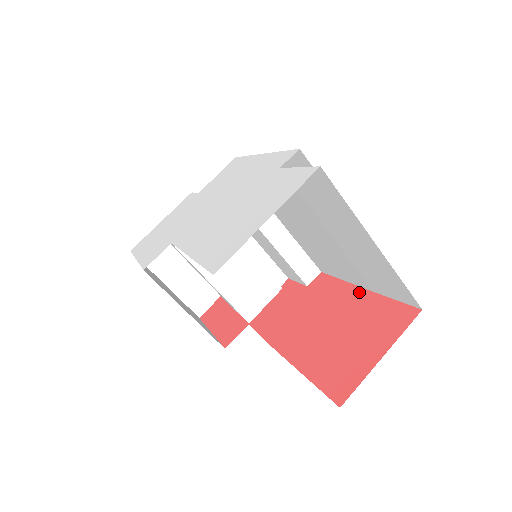
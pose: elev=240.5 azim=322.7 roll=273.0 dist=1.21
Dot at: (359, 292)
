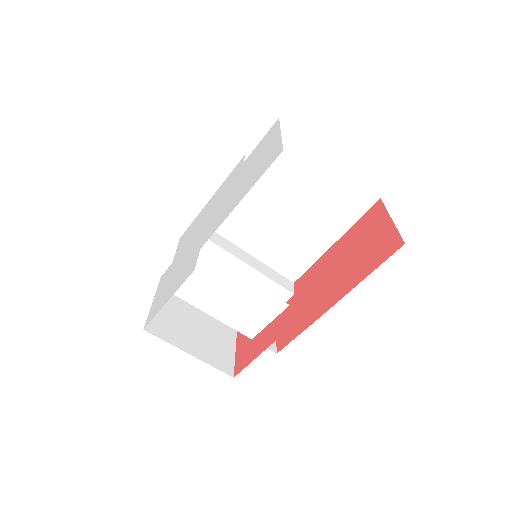
Dot at: (335, 246)
